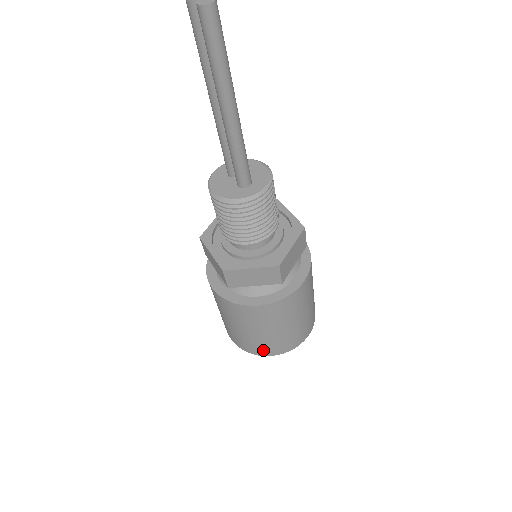
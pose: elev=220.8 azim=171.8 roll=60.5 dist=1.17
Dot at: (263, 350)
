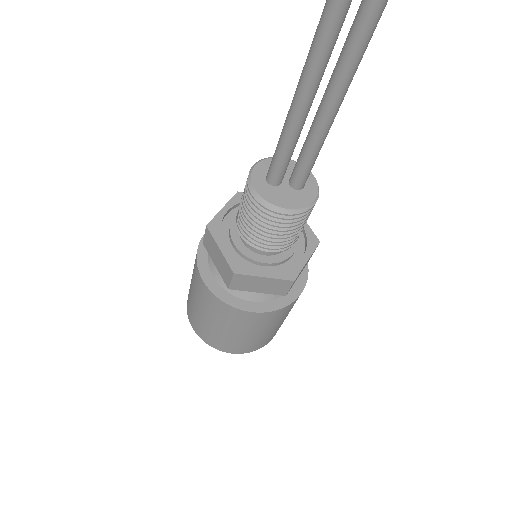
Dot at: (275, 333)
